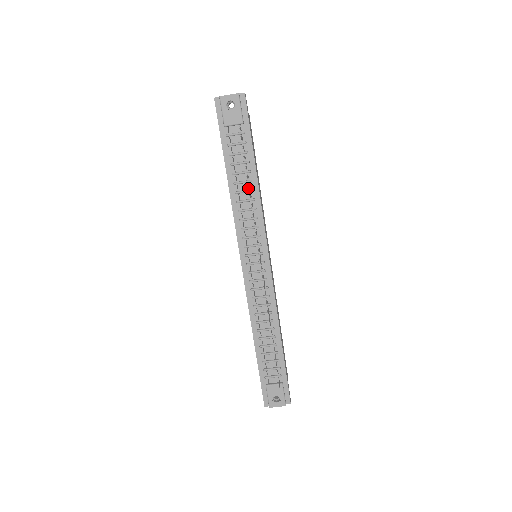
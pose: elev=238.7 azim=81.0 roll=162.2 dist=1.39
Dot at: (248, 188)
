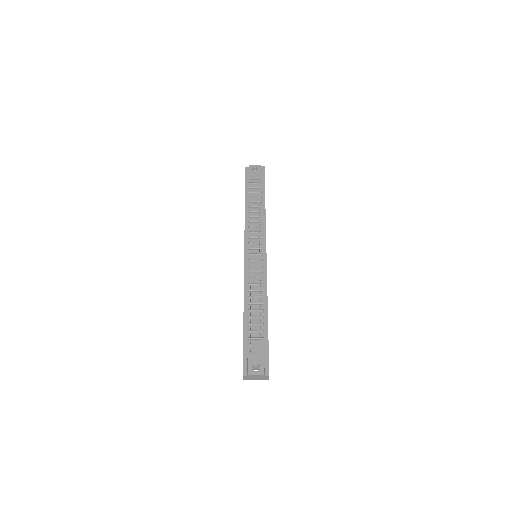
Dot at: (259, 203)
